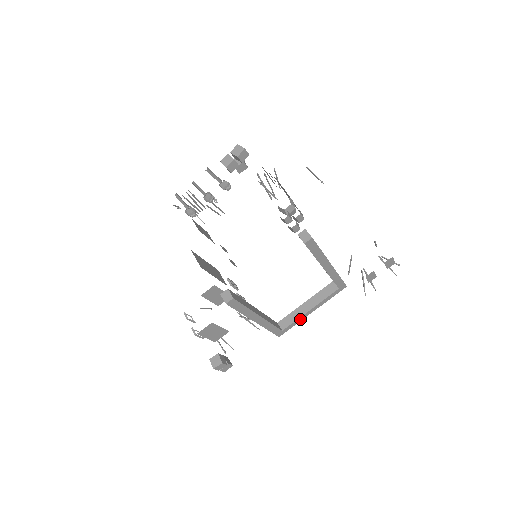
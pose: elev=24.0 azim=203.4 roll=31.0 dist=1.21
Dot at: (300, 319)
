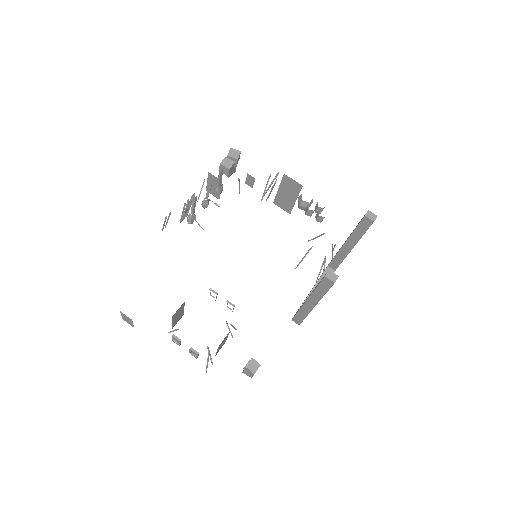
Dot at: occluded
